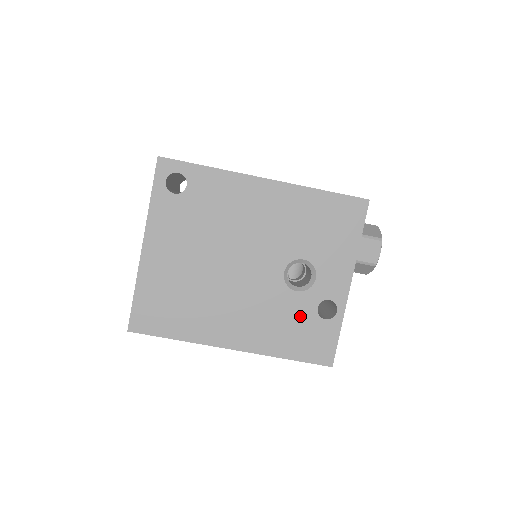
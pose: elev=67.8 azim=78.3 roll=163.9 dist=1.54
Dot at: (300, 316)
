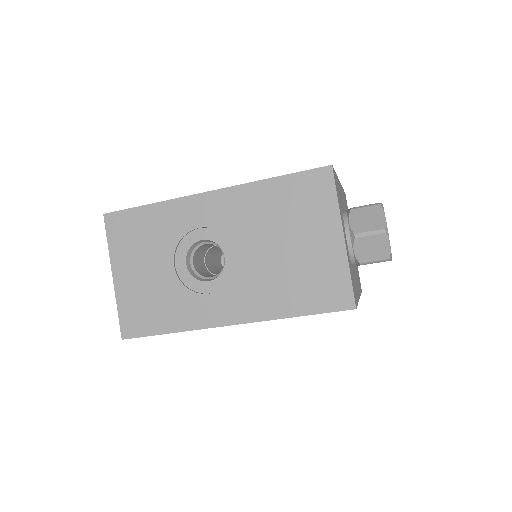
Dot at: occluded
